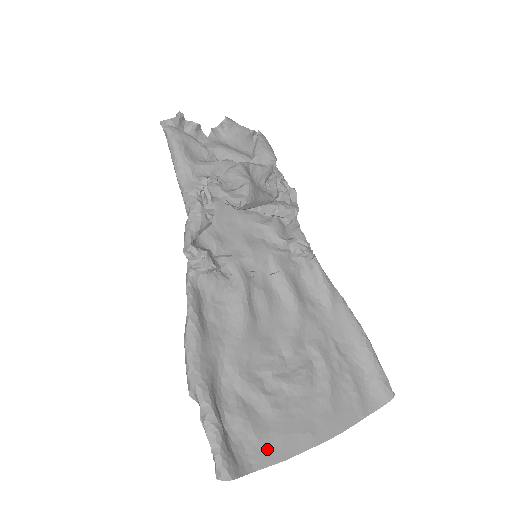
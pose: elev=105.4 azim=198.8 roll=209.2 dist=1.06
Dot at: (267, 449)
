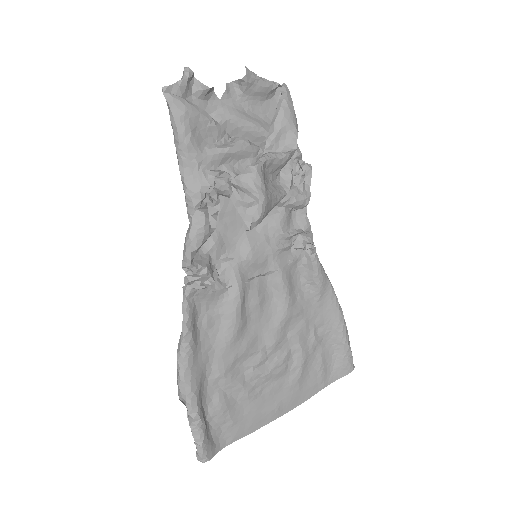
Dot at: (240, 427)
